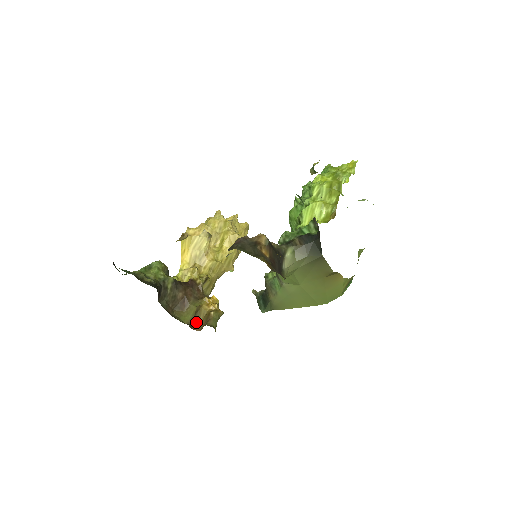
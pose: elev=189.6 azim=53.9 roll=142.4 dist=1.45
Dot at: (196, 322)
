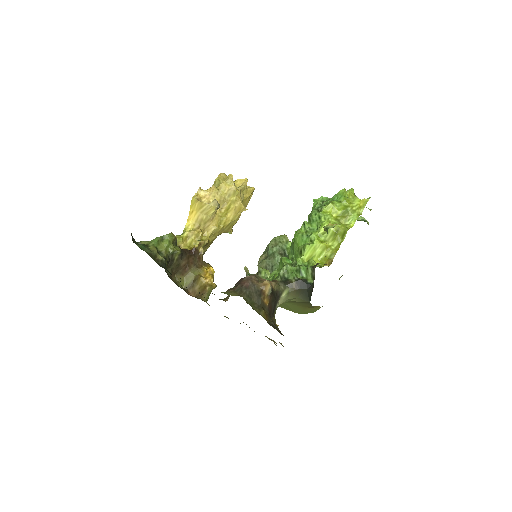
Dot at: (192, 288)
